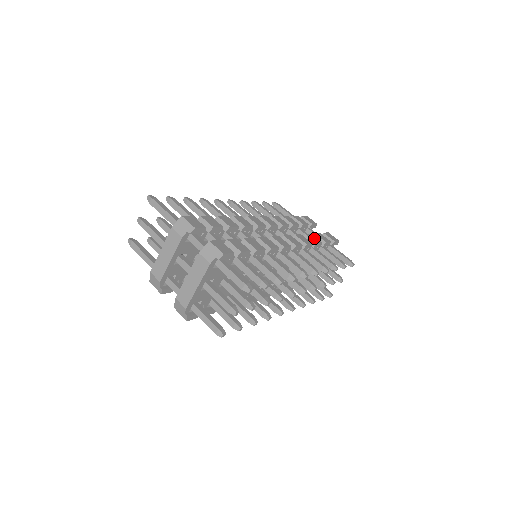
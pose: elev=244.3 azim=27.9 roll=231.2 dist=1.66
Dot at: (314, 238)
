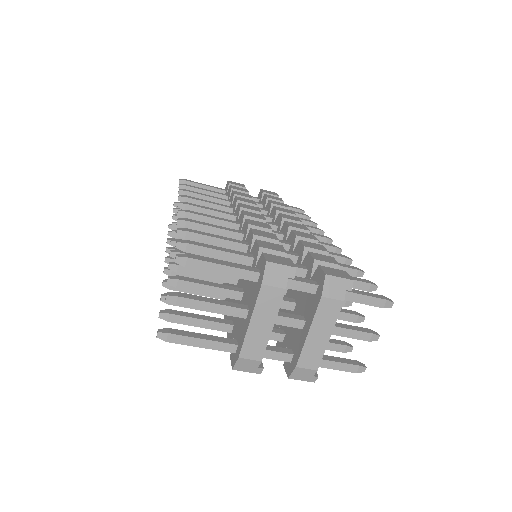
Dot at: (279, 203)
